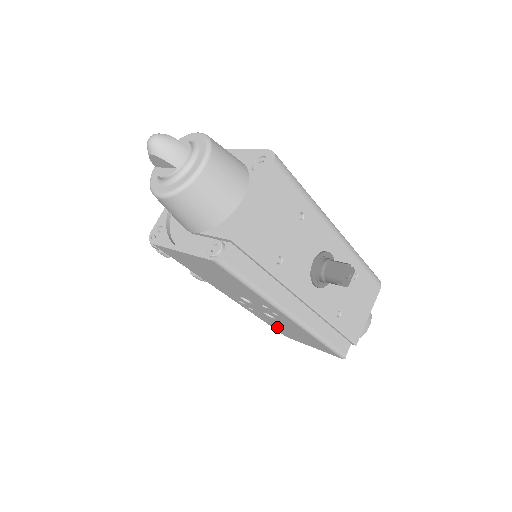
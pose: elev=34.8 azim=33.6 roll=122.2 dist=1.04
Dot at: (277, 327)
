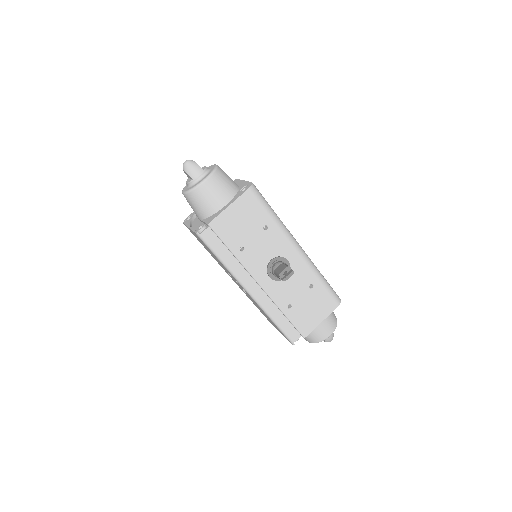
Dot at: occluded
